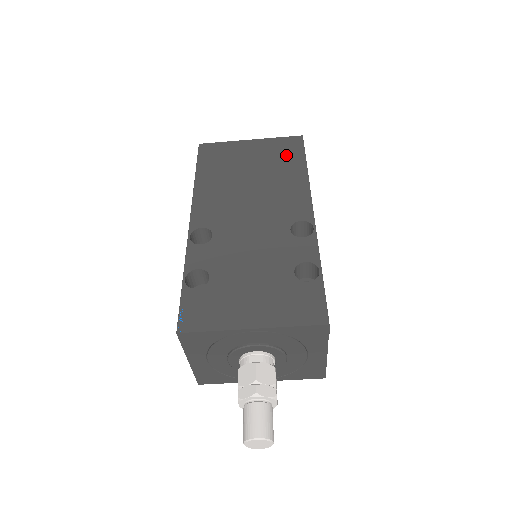
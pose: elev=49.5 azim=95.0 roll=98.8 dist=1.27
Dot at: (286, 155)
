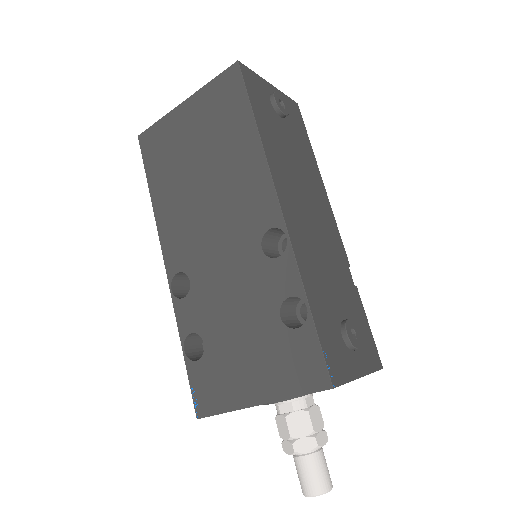
Dot at: (227, 112)
